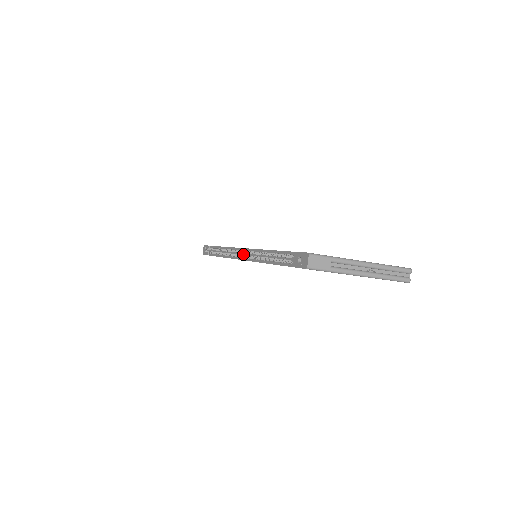
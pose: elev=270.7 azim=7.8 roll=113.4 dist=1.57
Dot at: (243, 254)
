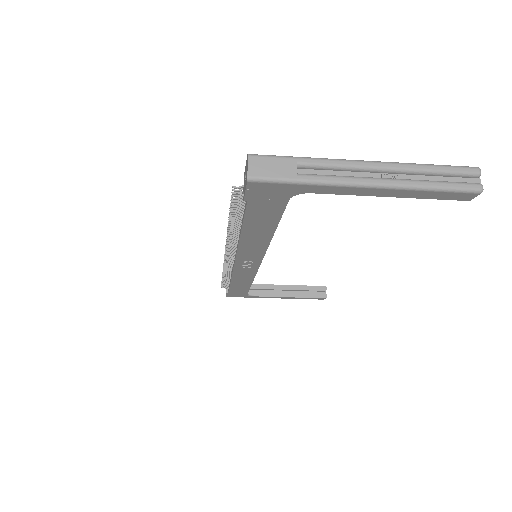
Dot at: occluded
